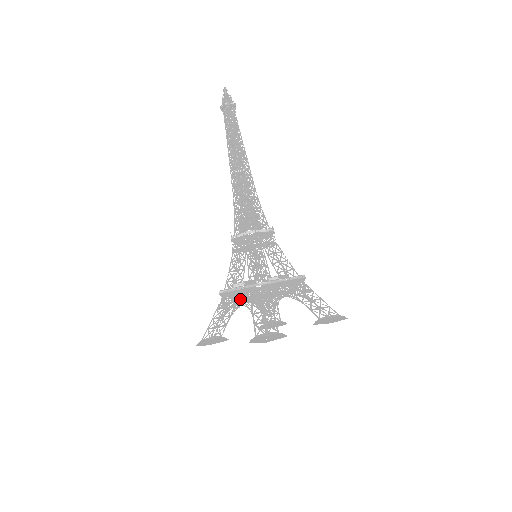
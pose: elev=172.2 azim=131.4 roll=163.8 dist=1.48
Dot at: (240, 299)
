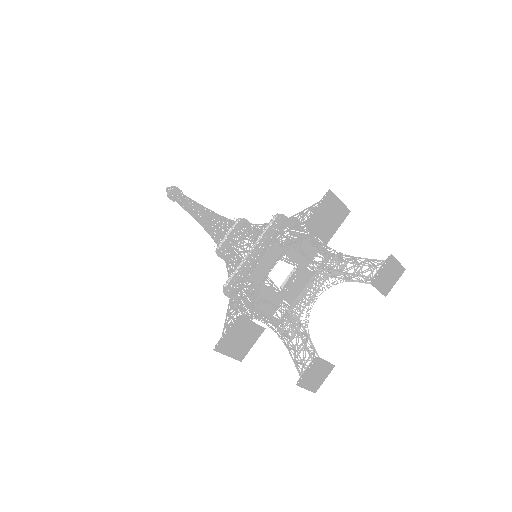
Dot at: (260, 256)
